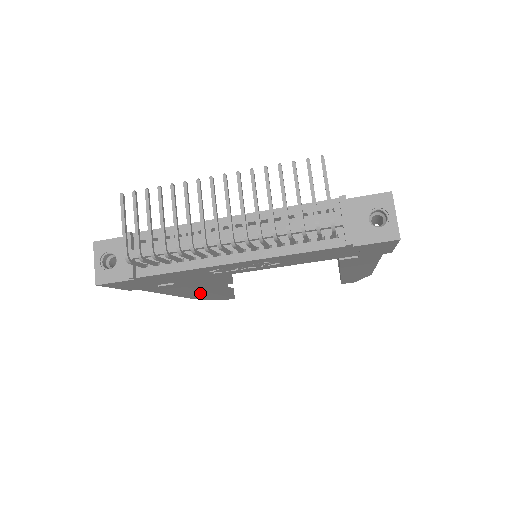
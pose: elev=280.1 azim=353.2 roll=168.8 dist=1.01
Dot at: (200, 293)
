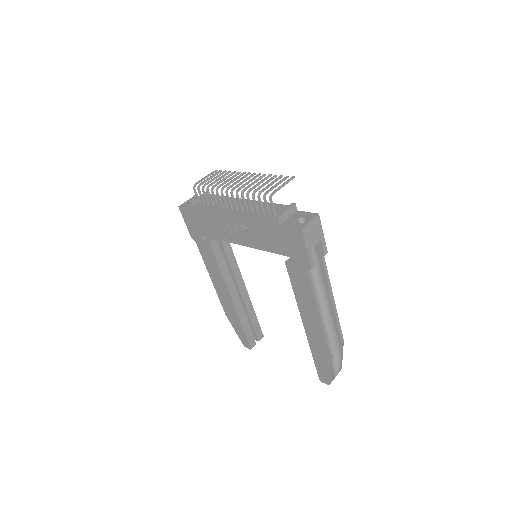
Dot at: (226, 294)
